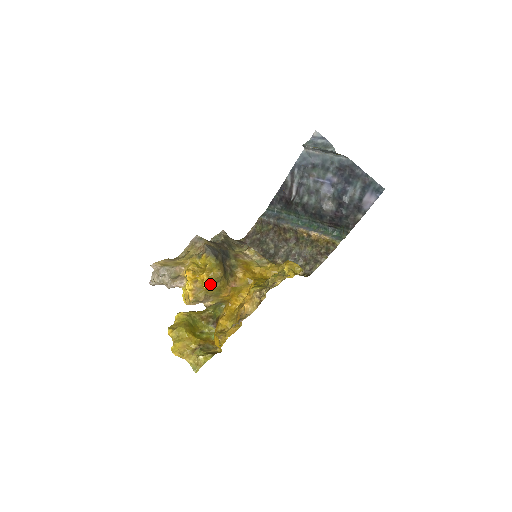
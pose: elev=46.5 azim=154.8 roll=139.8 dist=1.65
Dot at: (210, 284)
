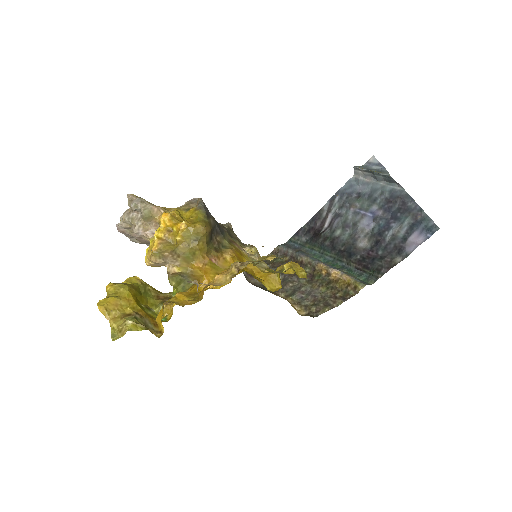
Dot at: (185, 238)
